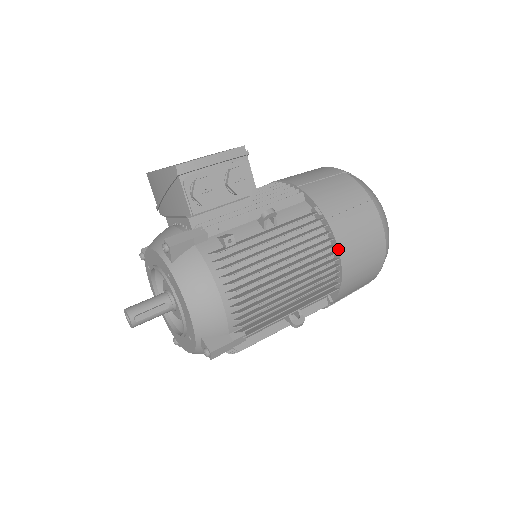
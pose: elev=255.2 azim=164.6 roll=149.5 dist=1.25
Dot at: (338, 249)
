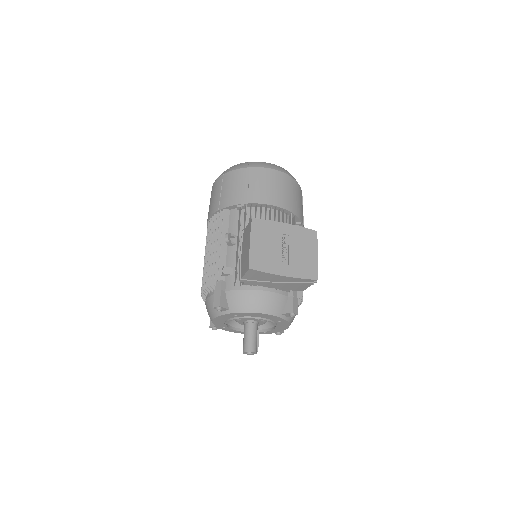
Dot at: occluded
